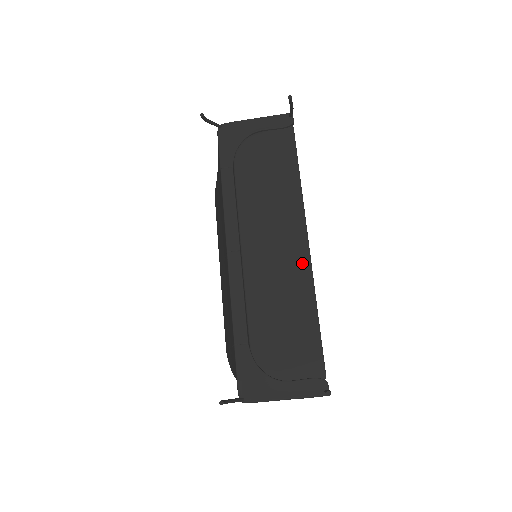
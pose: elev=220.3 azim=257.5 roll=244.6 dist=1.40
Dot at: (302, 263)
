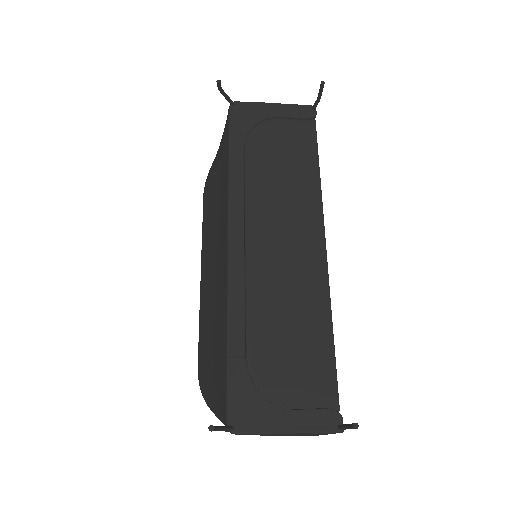
Dot at: (317, 268)
